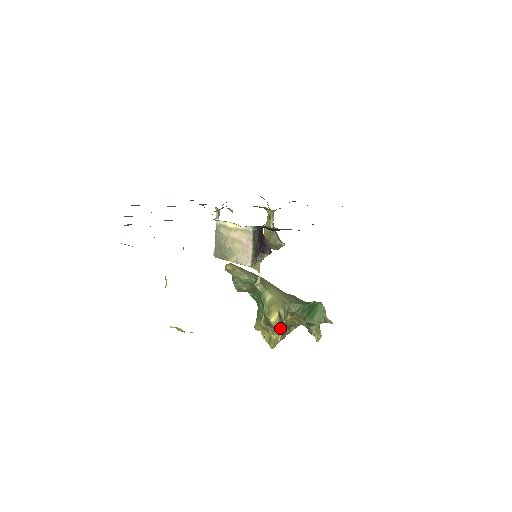
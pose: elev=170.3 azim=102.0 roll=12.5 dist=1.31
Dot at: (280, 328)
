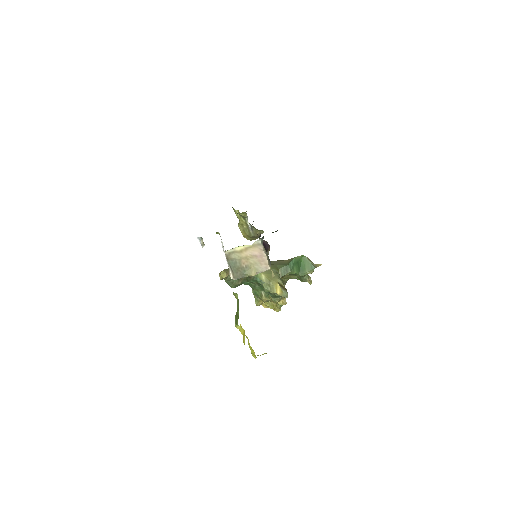
Dot at: occluded
